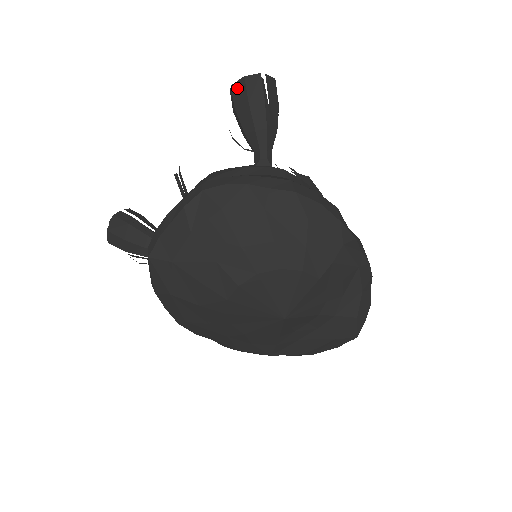
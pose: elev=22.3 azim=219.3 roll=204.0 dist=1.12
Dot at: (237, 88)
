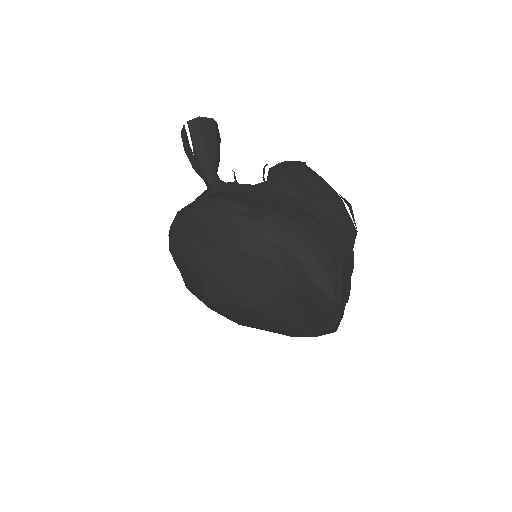
Dot at: occluded
